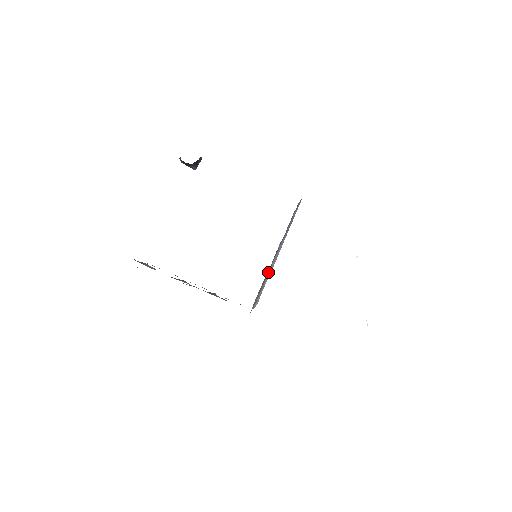
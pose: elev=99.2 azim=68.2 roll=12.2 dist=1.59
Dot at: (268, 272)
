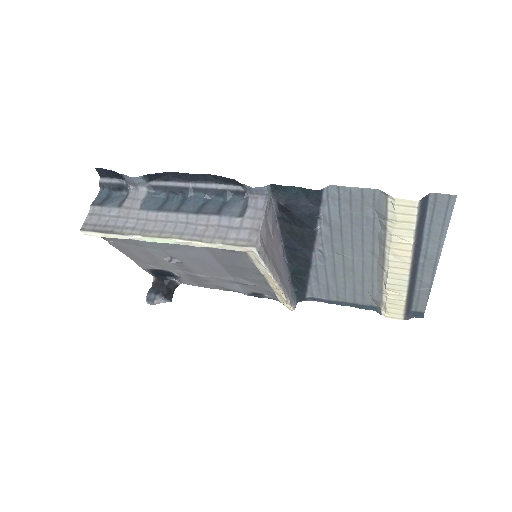
Dot at: (274, 261)
